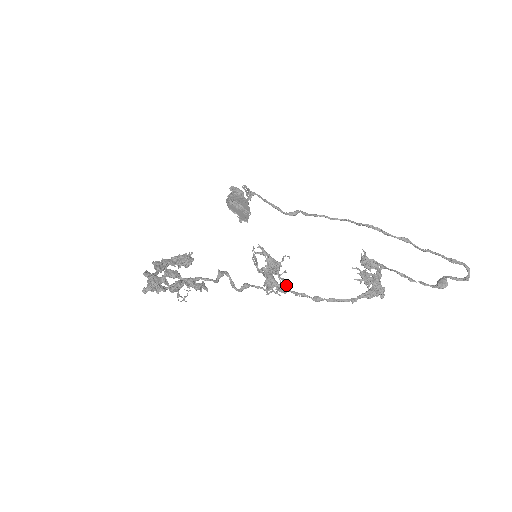
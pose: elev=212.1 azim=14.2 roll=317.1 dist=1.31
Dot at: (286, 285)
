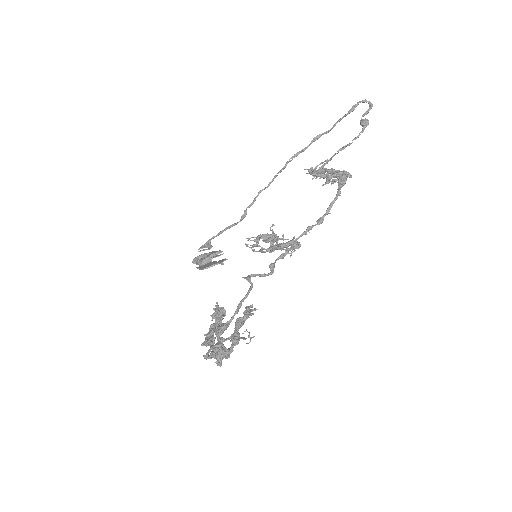
Dot at: occluded
